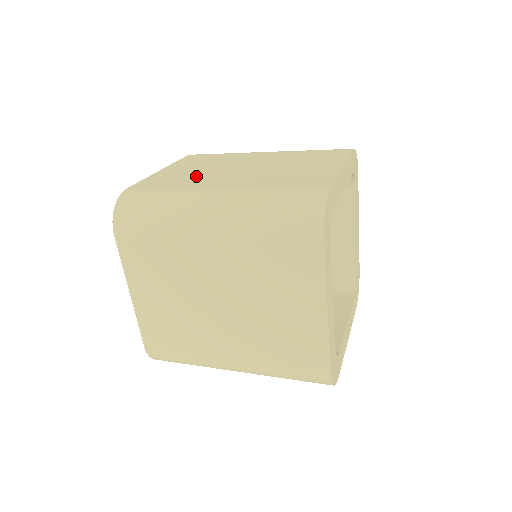
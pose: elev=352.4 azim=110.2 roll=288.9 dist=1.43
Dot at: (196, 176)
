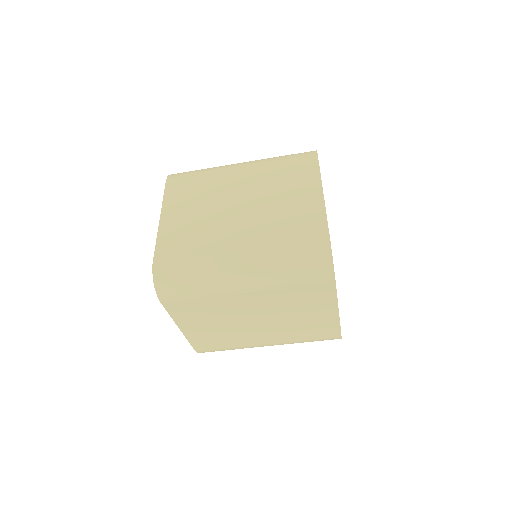
Dot at: occluded
